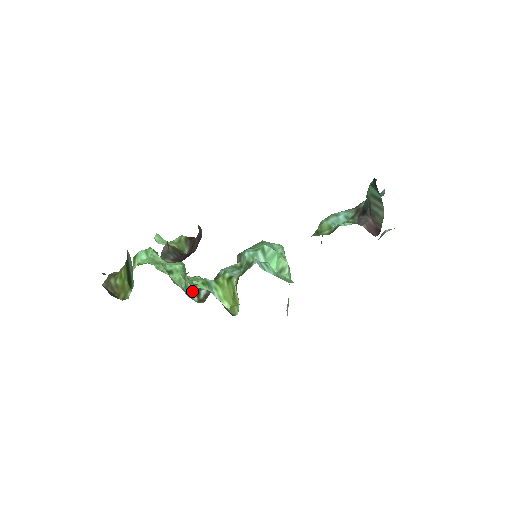
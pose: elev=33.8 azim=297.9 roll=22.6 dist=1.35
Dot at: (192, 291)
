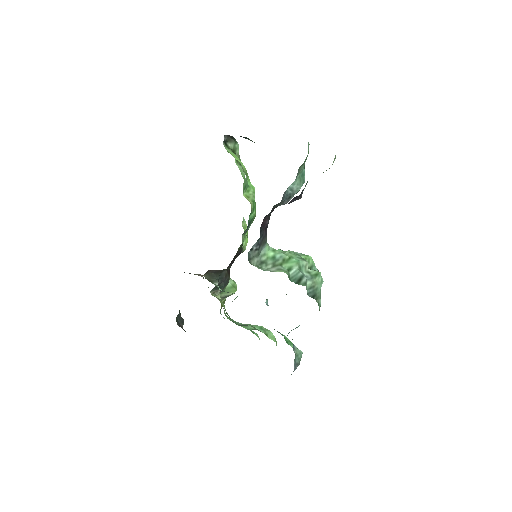
Dot at: occluded
